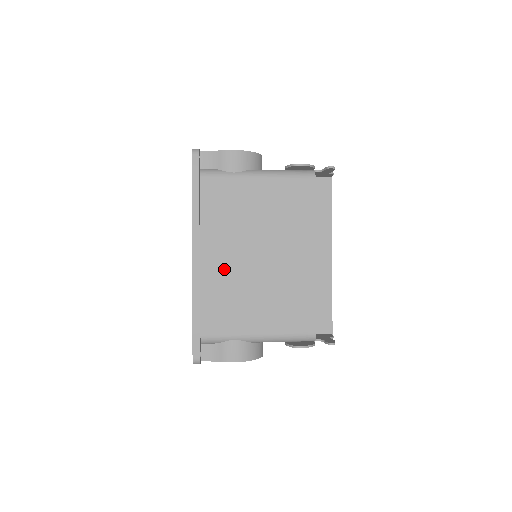
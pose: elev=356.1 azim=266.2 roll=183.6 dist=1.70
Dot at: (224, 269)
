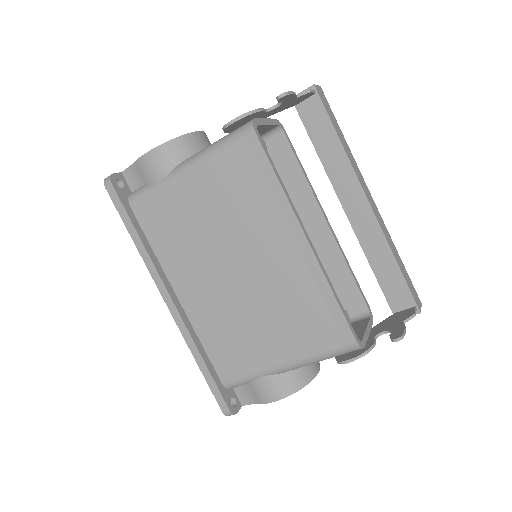
Dot at: (208, 301)
